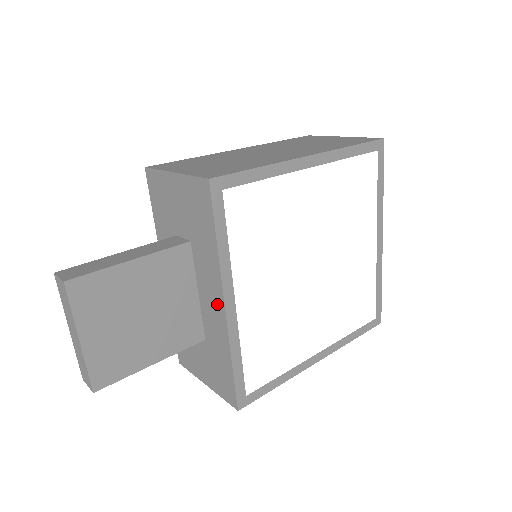
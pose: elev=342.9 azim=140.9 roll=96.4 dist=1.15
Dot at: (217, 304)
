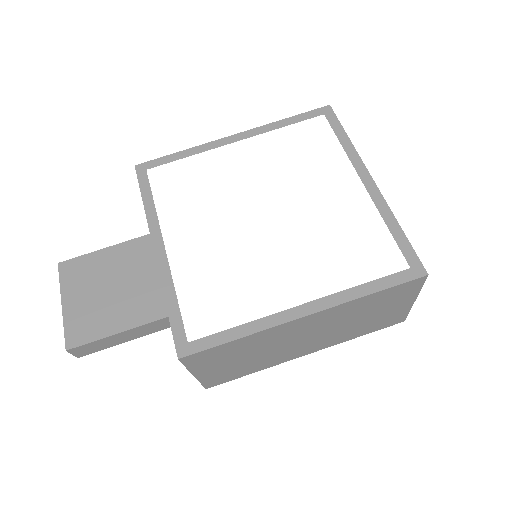
Dot at: occluded
